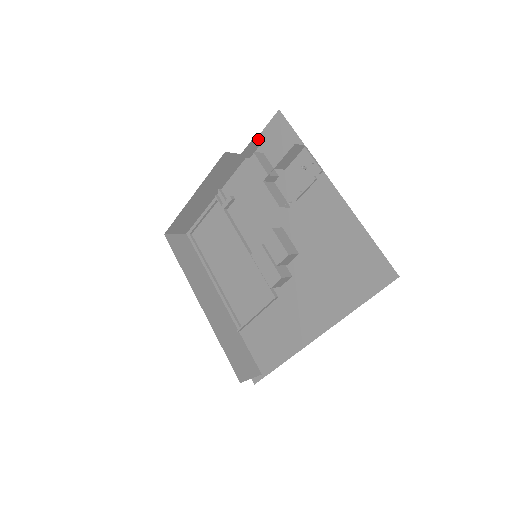
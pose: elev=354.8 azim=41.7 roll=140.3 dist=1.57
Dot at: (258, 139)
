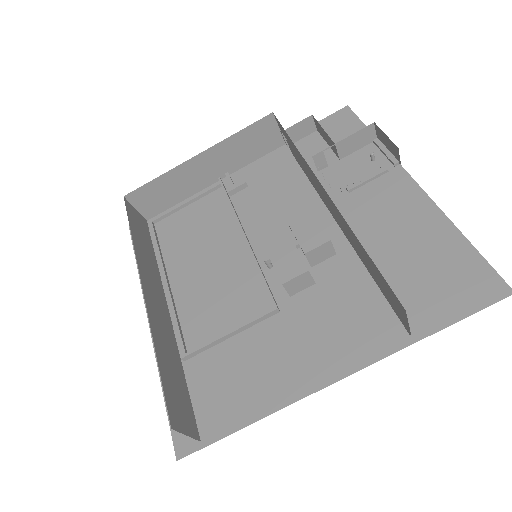
Dot at: (313, 123)
